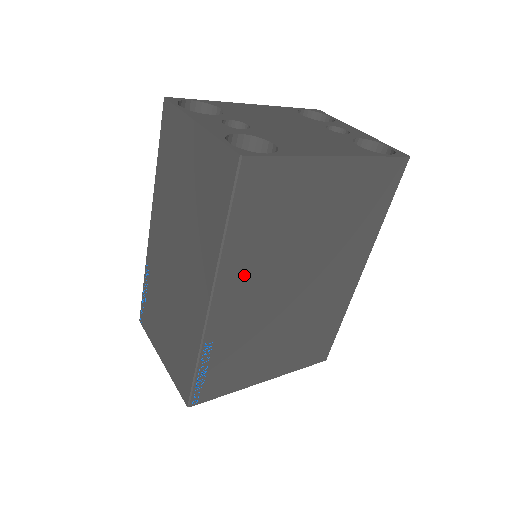
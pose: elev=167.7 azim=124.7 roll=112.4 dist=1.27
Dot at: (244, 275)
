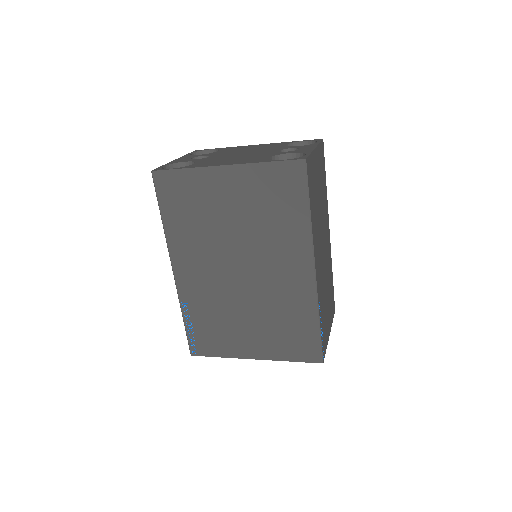
Dot at: (189, 253)
